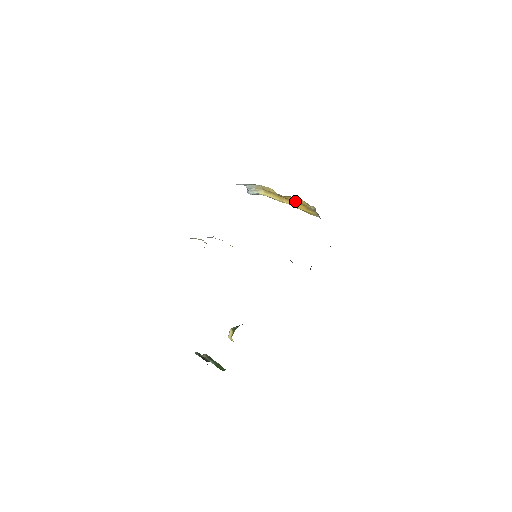
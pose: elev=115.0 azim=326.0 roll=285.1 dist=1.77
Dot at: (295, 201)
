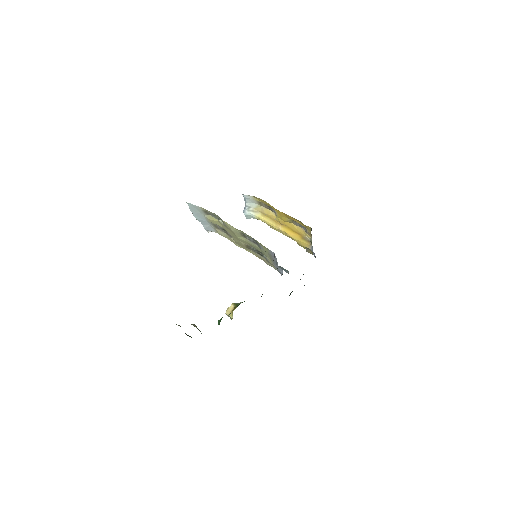
Dot at: (292, 228)
